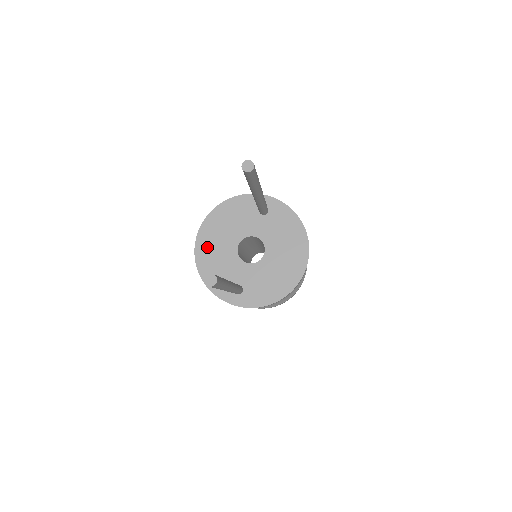
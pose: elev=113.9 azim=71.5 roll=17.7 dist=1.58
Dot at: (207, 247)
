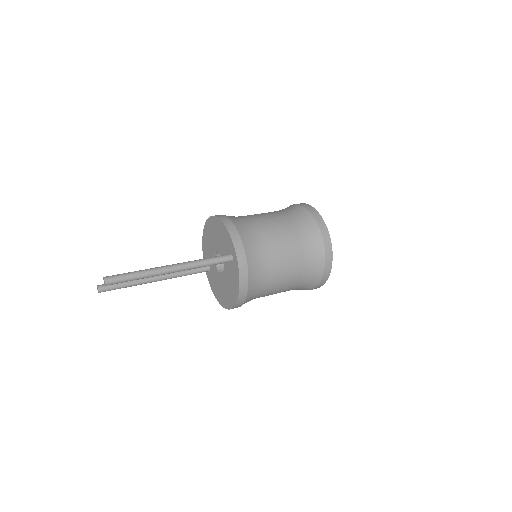
Dot at: (209, 230)
